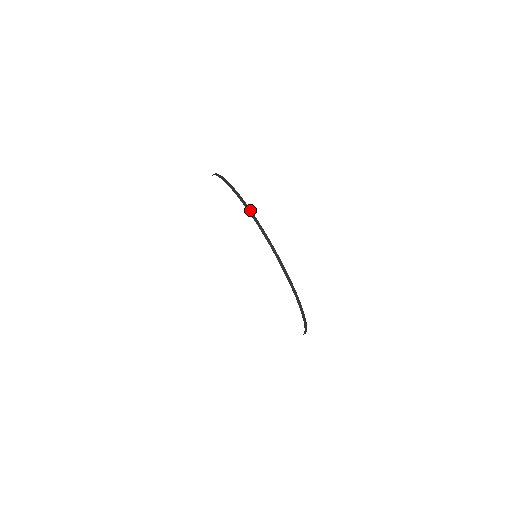
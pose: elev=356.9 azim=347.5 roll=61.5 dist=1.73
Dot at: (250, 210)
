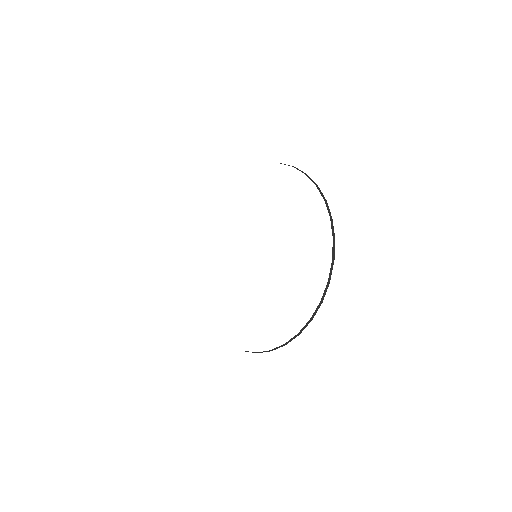
Dot at: (319, 188)
